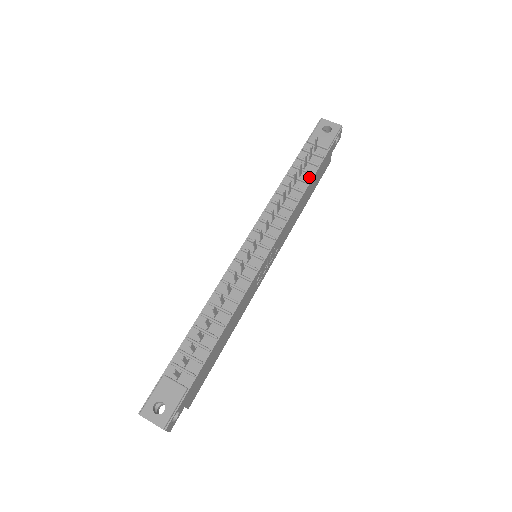
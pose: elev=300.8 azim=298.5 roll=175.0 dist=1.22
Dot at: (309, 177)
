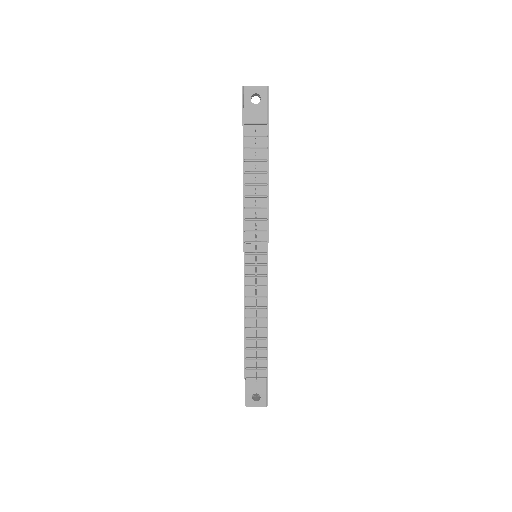
Dot at: (265, 165)
